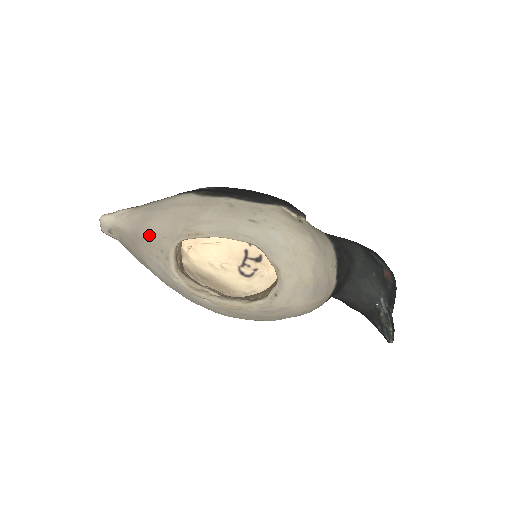
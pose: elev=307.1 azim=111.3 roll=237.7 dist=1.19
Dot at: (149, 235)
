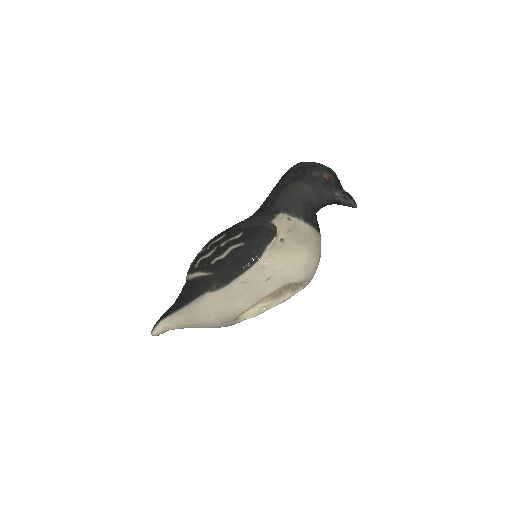
Dot at: (209, 327)
